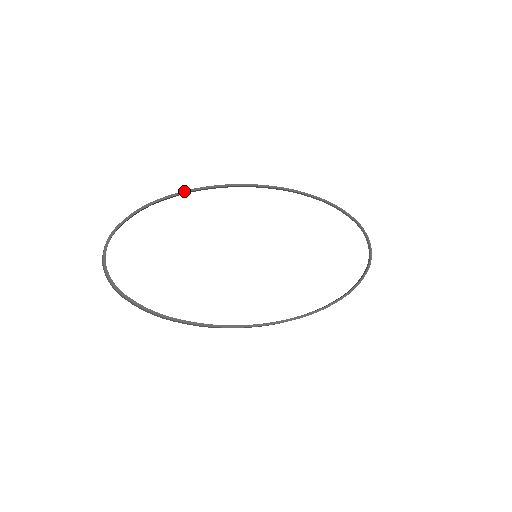
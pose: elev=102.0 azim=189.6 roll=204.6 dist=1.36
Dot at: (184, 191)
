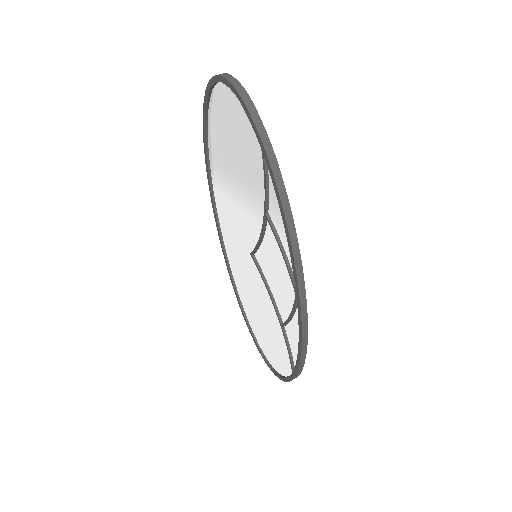
Dot at: occluded
